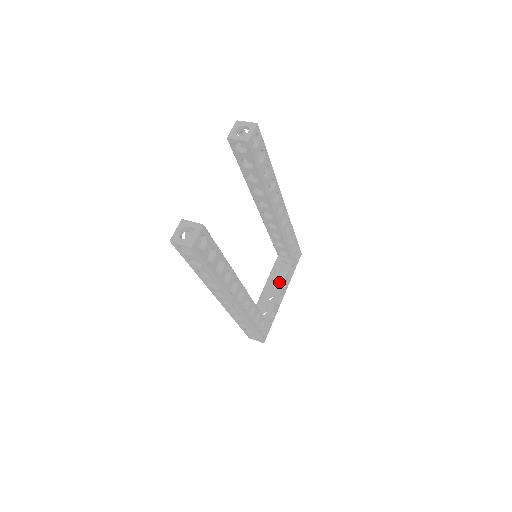
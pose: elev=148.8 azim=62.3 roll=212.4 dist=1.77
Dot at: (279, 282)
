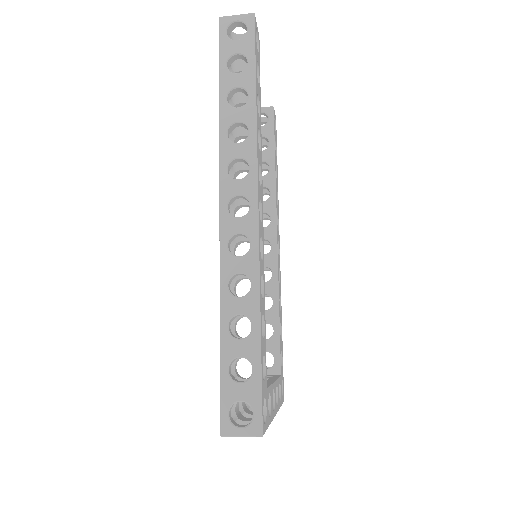
Dot at: occluded
